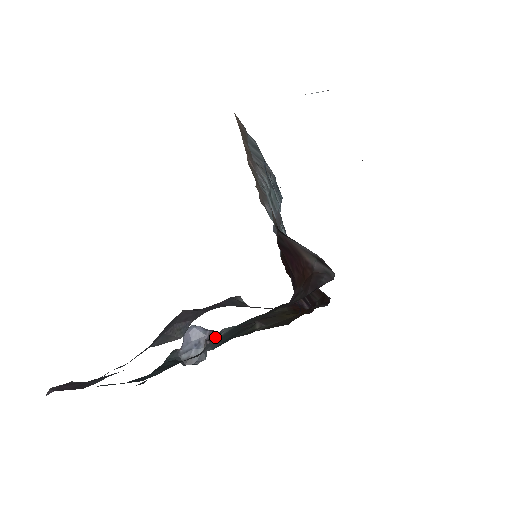
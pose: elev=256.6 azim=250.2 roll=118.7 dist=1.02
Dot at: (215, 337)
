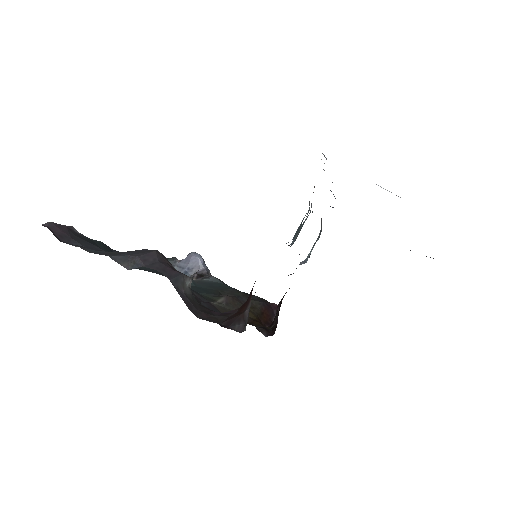
Dot at: (203, 276)
